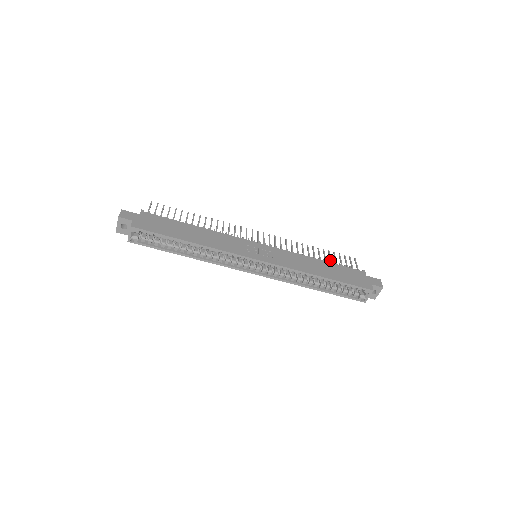
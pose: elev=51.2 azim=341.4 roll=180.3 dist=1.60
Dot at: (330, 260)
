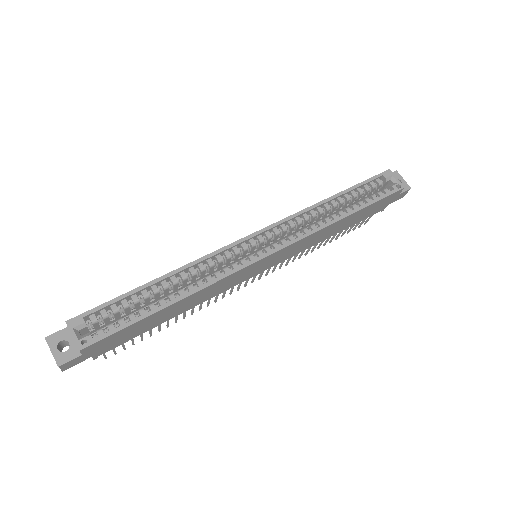
Dot at: occluded
